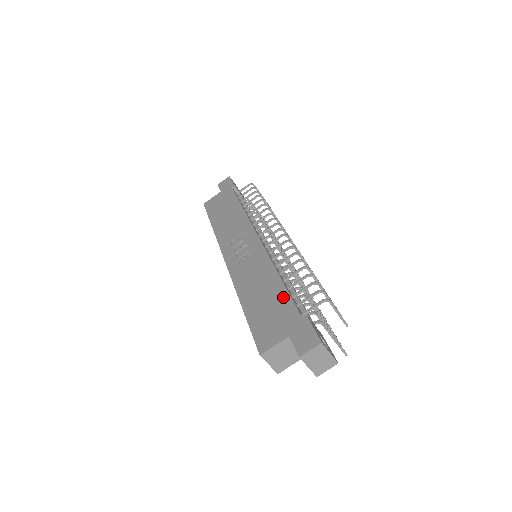
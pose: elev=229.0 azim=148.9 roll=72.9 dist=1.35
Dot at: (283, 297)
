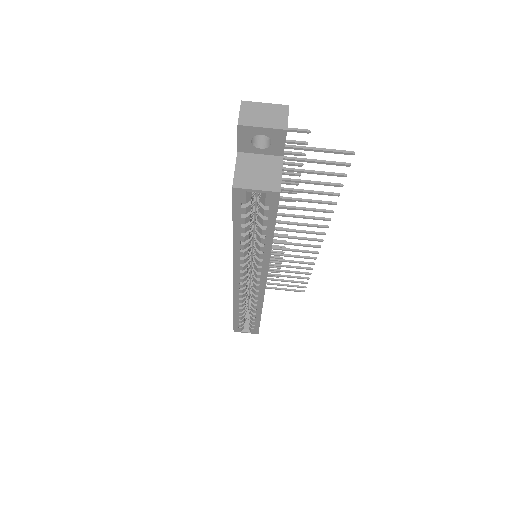
Dot at: occluded
